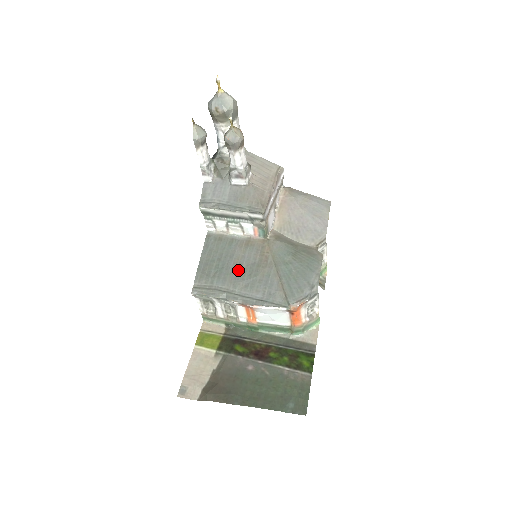
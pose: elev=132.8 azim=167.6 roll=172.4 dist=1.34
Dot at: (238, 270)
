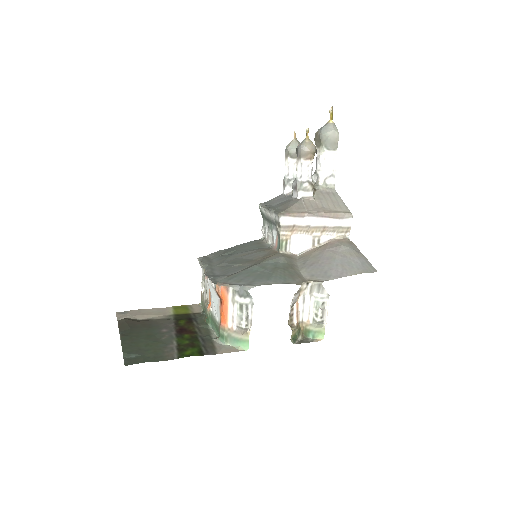
Dot at: (235, 258)
